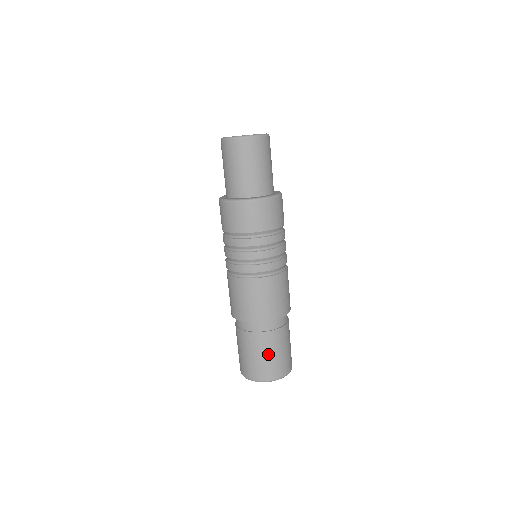
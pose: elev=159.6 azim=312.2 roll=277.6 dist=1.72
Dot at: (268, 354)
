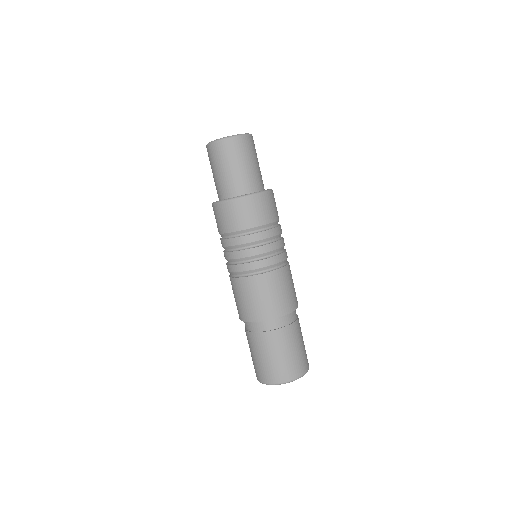
Dot at: (298, 346)
